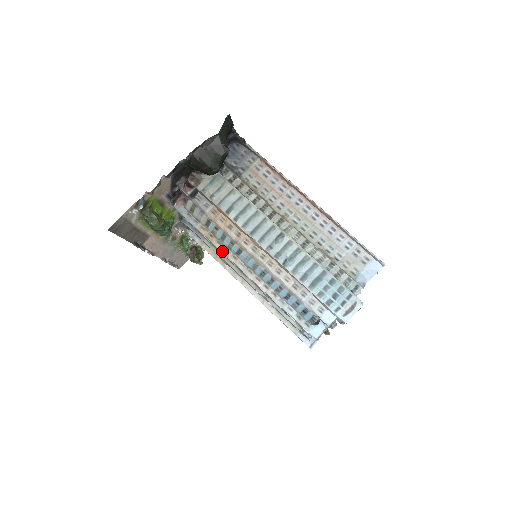
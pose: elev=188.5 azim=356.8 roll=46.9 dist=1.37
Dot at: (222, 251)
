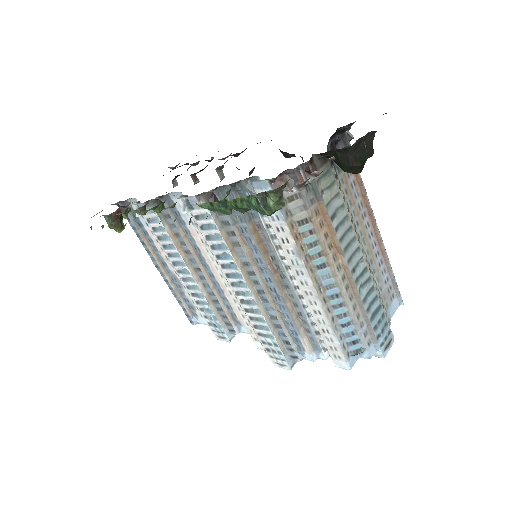
Dot at: (303, 260)
